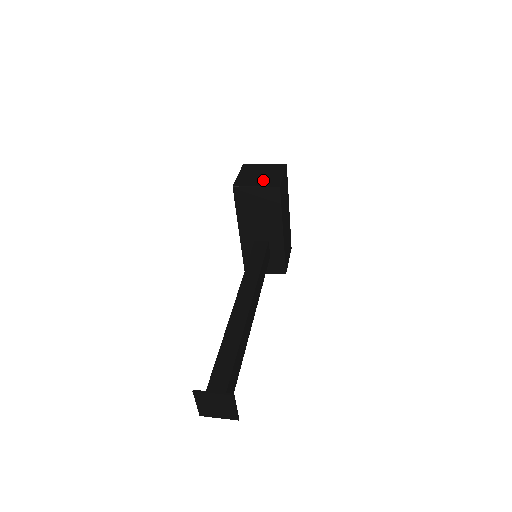
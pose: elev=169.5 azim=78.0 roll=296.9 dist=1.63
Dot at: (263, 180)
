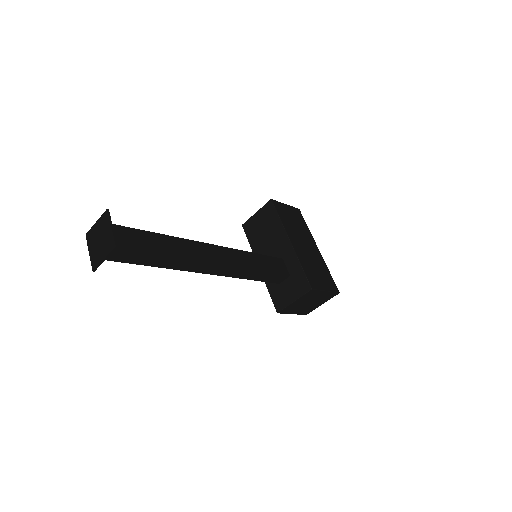
Dot at: occluded
